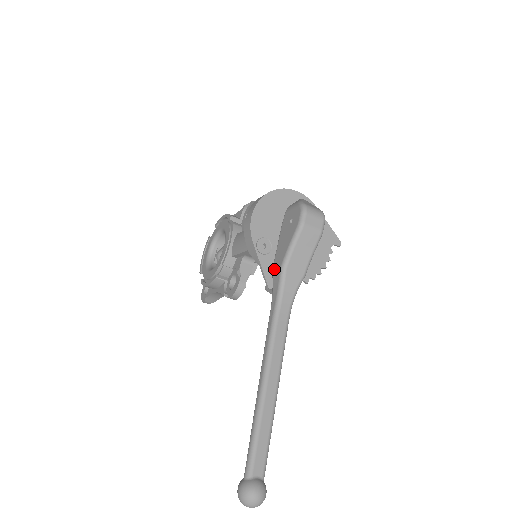
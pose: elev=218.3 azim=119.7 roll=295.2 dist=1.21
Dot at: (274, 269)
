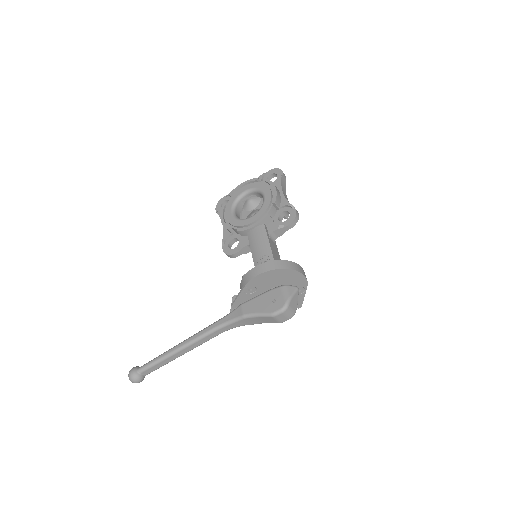
Dot at: (241, 307)
